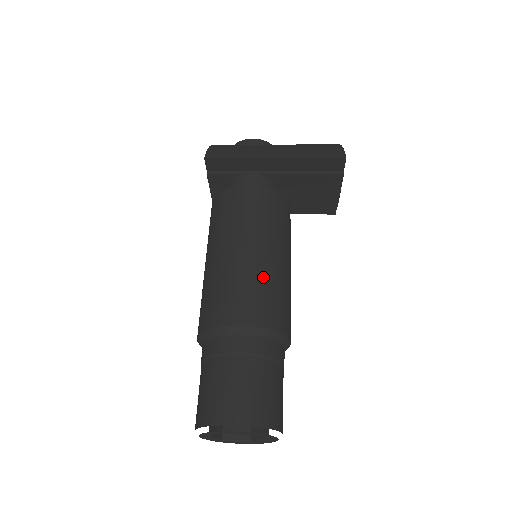
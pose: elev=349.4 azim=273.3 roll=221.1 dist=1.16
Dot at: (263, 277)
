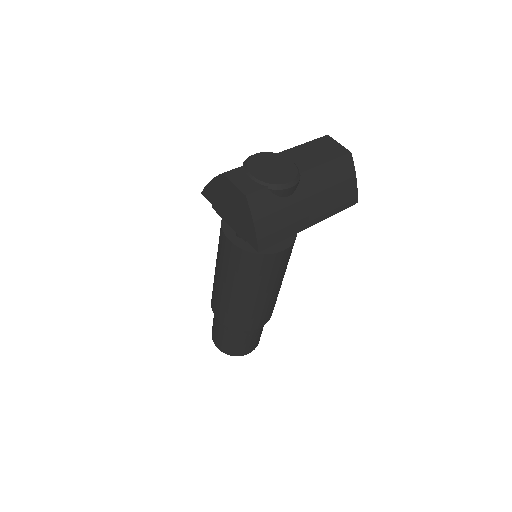
Dot at: occluded
